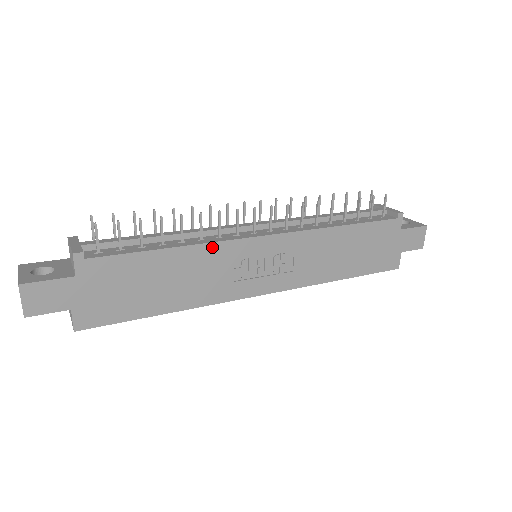
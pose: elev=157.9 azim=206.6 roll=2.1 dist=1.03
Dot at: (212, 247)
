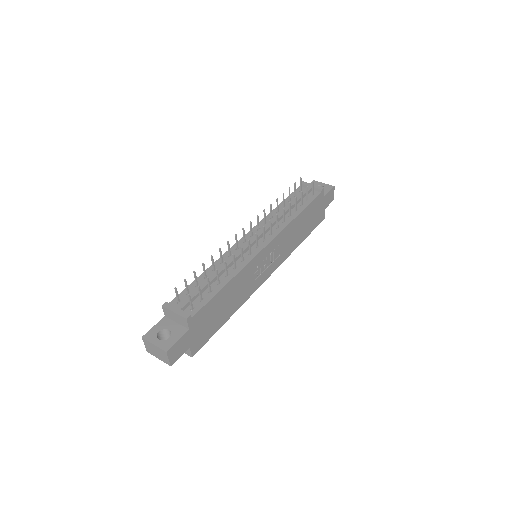
Dot at: (244, 270)
